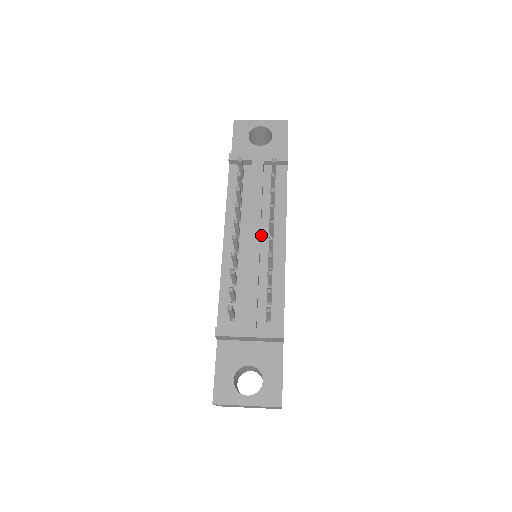
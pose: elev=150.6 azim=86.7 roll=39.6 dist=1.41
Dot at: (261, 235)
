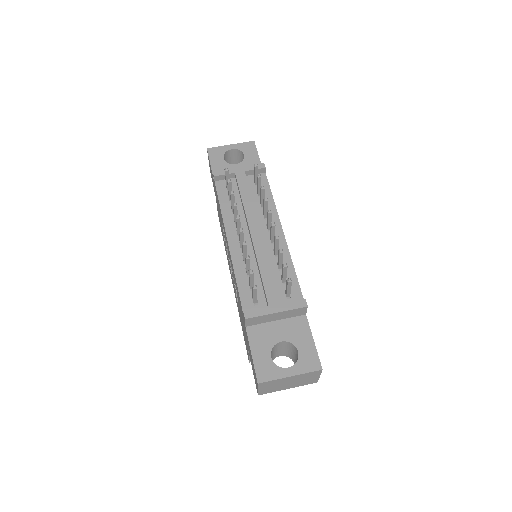
Dot at: occluded
